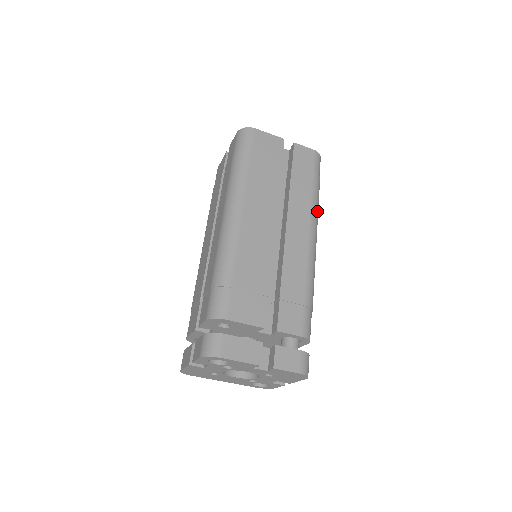
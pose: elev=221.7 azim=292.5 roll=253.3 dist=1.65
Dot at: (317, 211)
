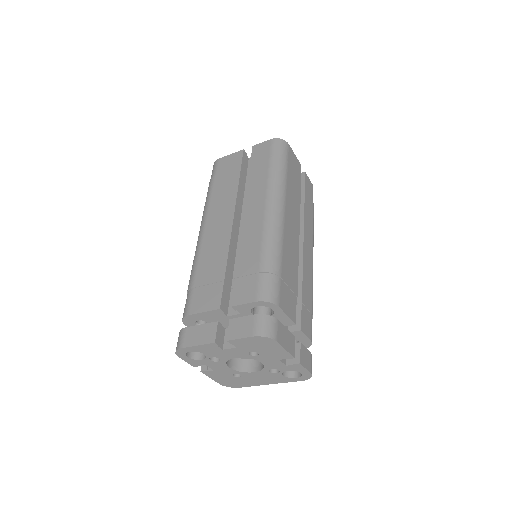
Dot at: (277, 186)
